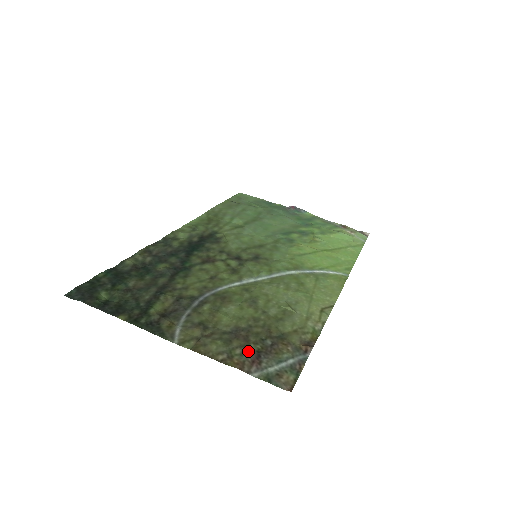
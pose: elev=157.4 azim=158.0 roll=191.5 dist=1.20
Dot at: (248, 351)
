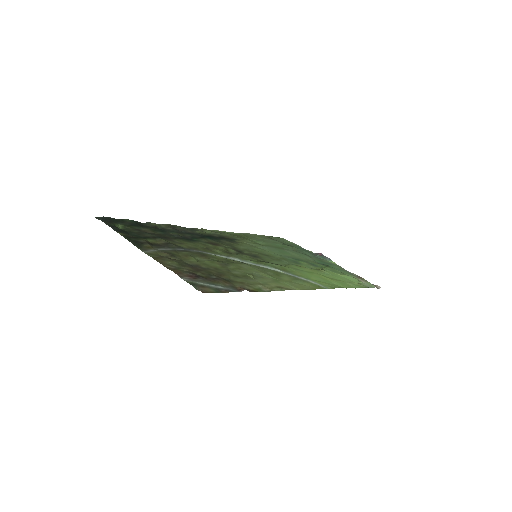
Dot at: (193, 273)
